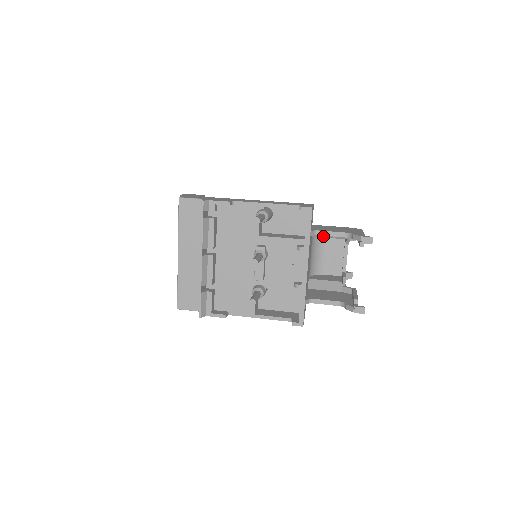
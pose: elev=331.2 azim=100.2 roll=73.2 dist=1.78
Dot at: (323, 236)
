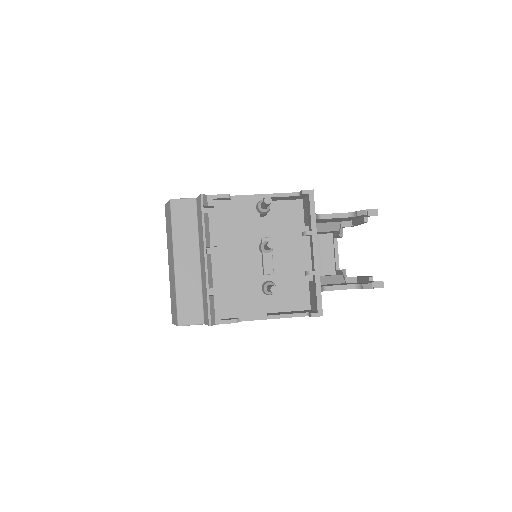
Dot at: occluded
